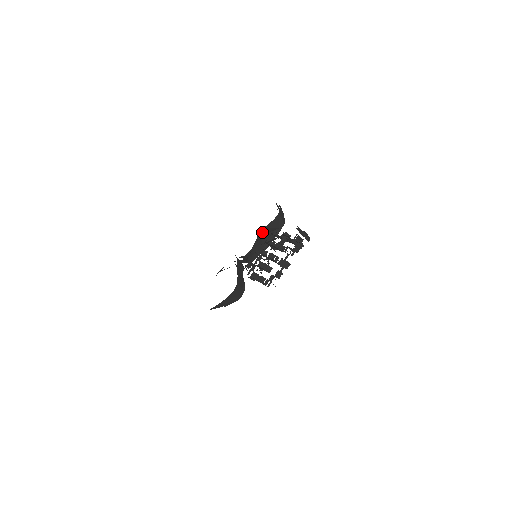
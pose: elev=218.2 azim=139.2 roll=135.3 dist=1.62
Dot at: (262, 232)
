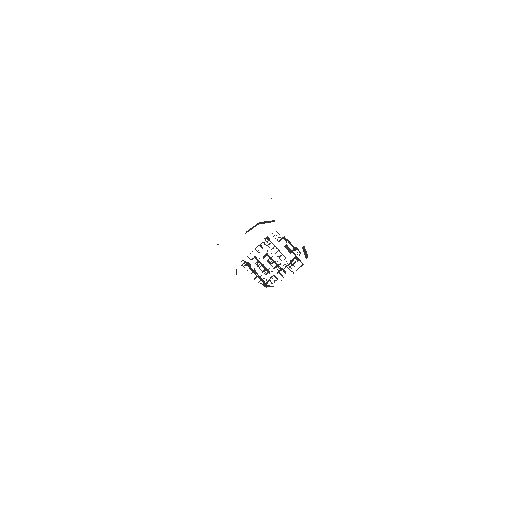
Dot at: occluded
